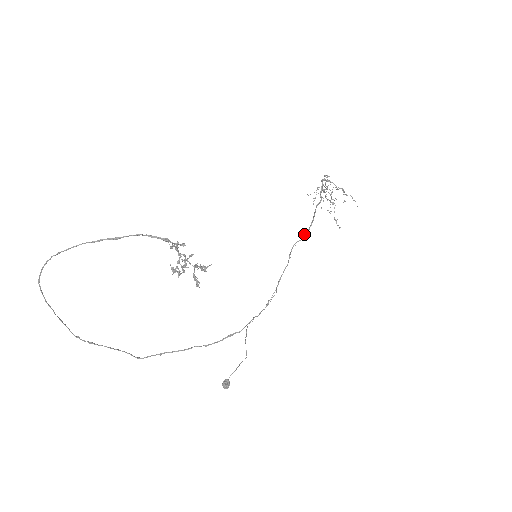
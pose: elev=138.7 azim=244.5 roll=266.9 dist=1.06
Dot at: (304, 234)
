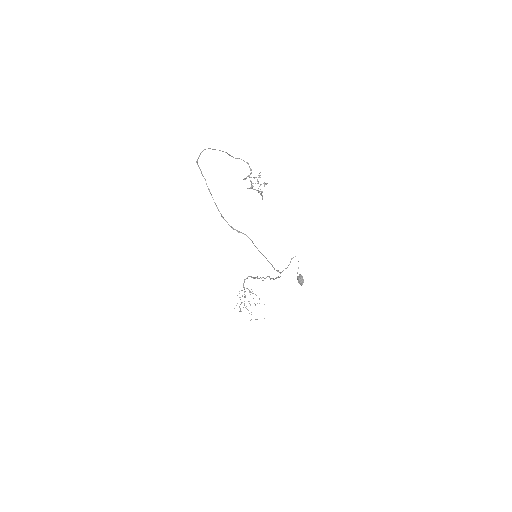
Dot at: occluded
